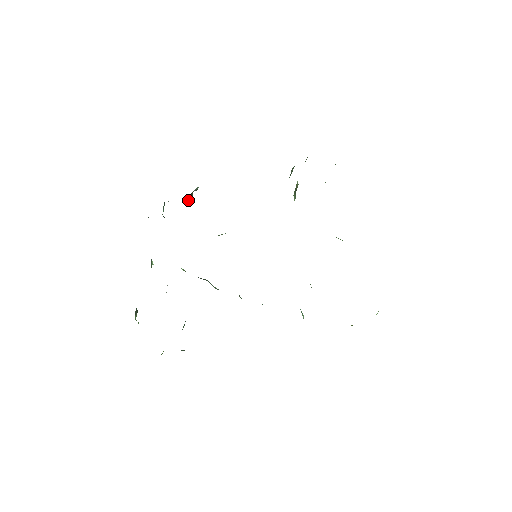
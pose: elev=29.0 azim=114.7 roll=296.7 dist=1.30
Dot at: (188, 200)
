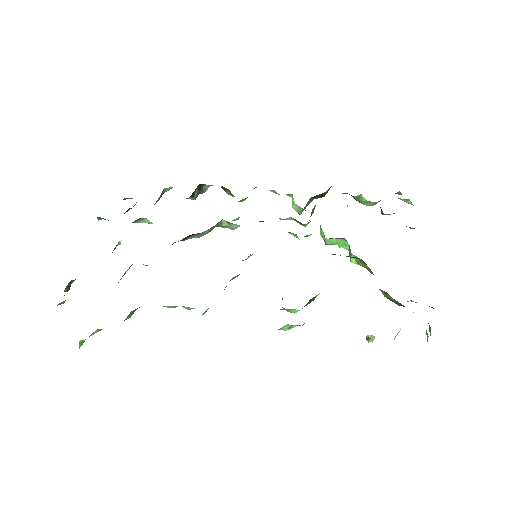
Dot at: (195, 190)
